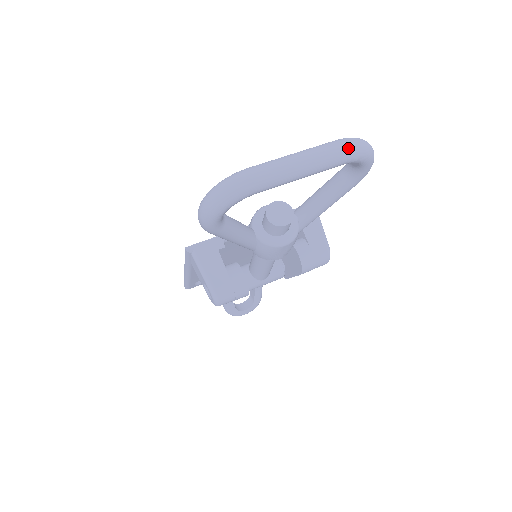
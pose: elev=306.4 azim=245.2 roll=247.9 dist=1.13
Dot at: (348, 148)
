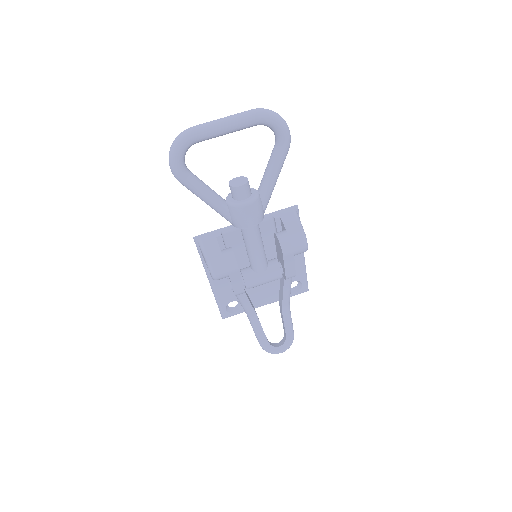
Dot at: (256, 111)
